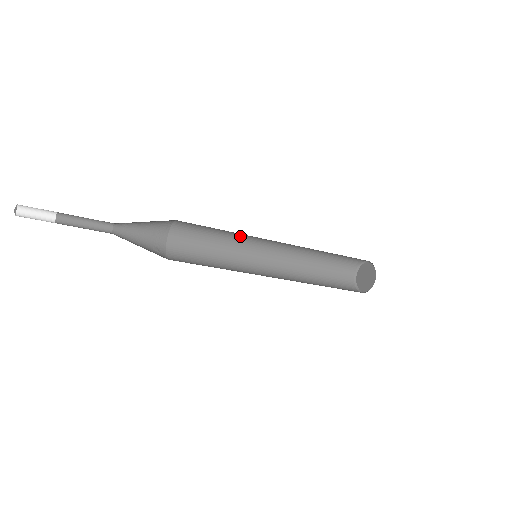
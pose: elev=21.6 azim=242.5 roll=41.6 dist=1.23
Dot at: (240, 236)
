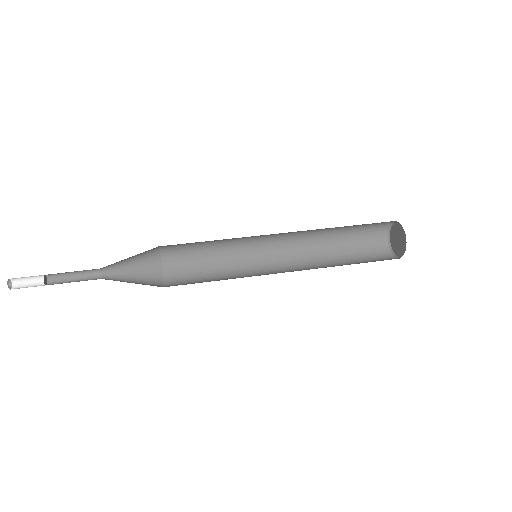
Dot at: occluded
